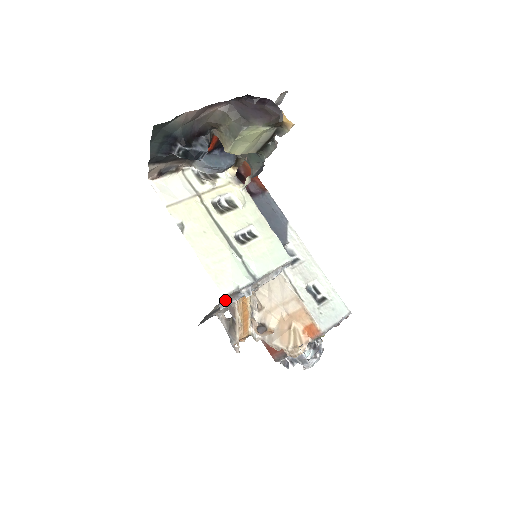
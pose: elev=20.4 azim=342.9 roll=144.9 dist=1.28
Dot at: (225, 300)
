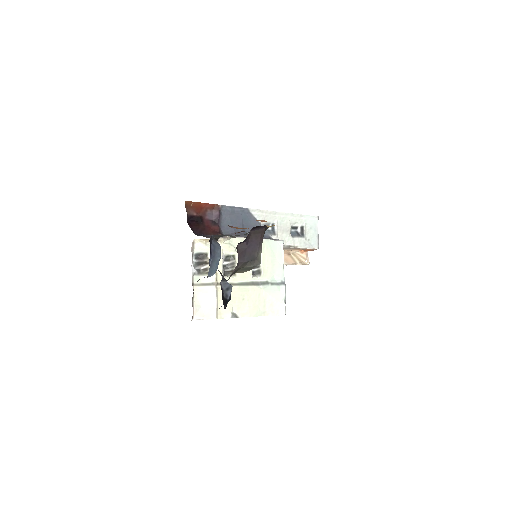
Dot at: occluded
